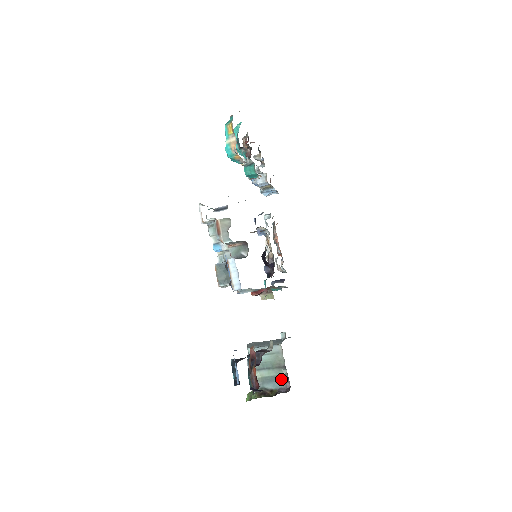
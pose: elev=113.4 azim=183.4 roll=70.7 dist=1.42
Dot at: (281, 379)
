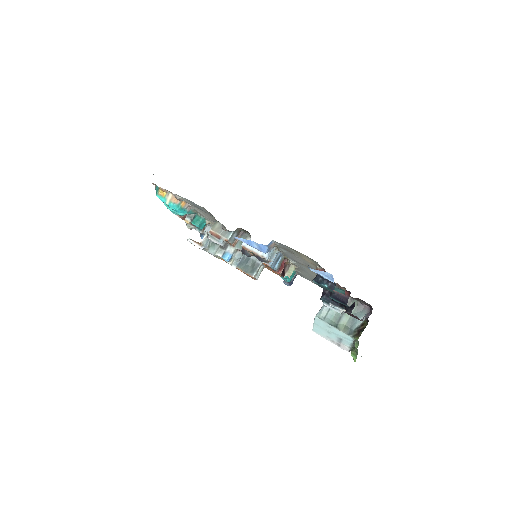
Dot at: (359, 310)
